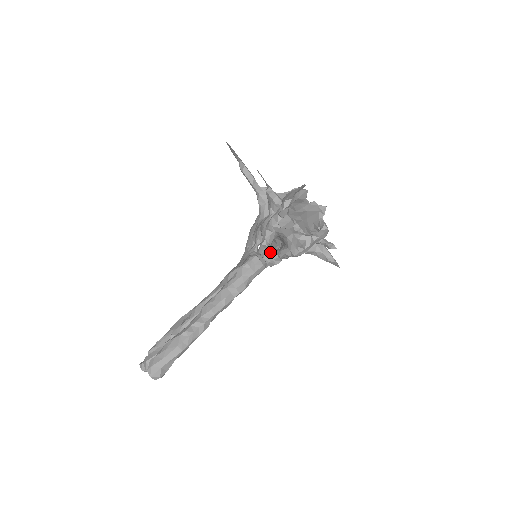
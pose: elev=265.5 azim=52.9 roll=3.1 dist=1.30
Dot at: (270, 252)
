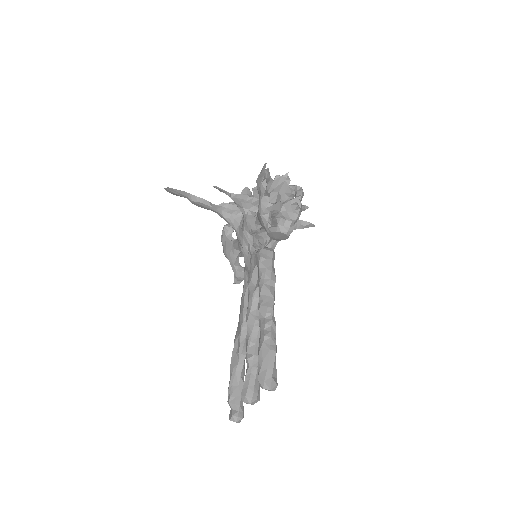
Dot at: (283, 223)
